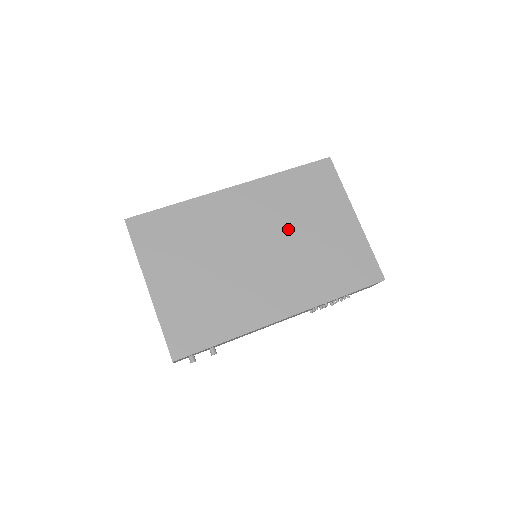
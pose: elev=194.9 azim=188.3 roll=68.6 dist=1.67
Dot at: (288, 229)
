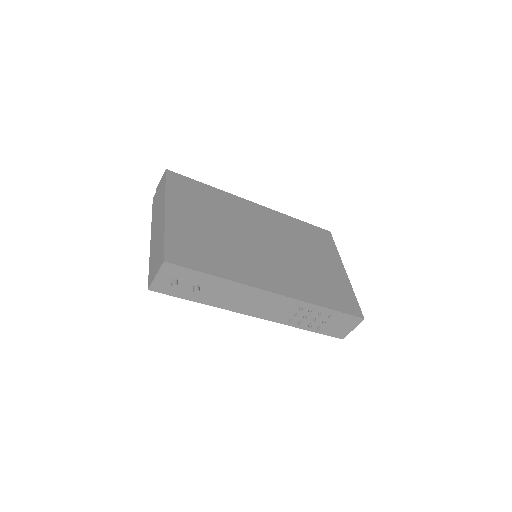
Dot at: (291, 246)
